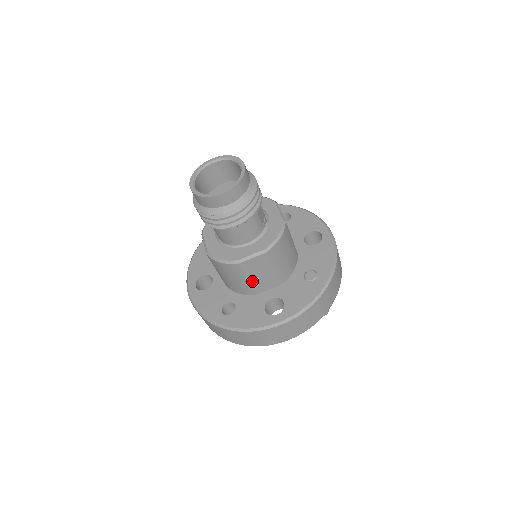
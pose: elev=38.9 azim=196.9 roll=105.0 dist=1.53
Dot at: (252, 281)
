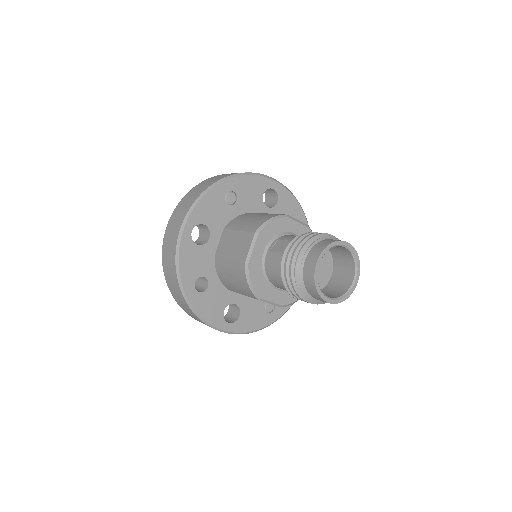
Dot at: occluded
